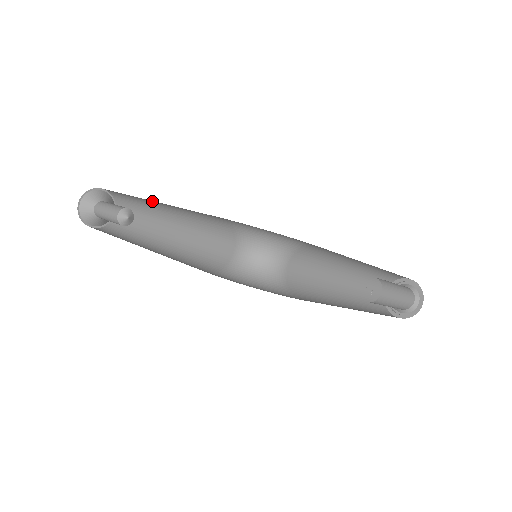
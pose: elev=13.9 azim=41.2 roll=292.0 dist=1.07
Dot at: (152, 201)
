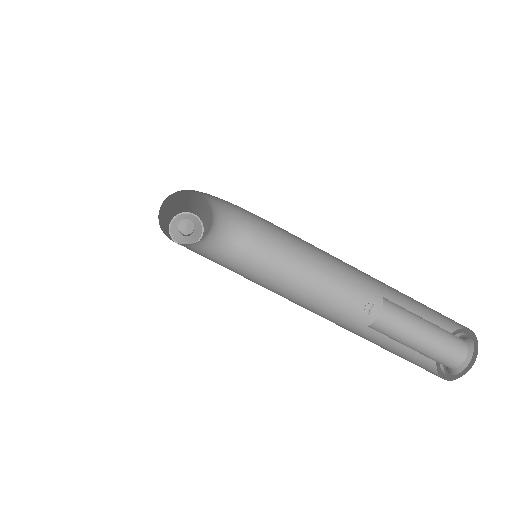
Dot at: (198, 208)
